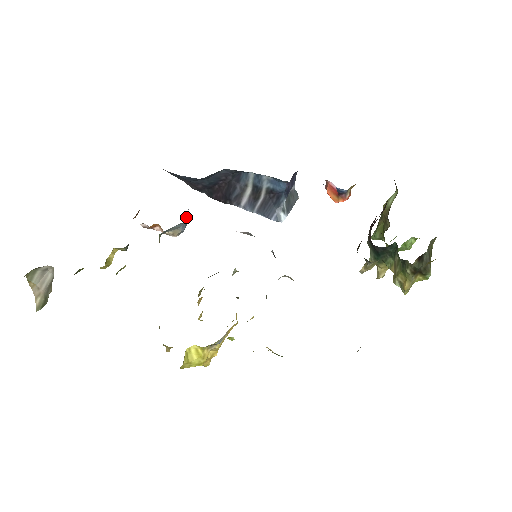
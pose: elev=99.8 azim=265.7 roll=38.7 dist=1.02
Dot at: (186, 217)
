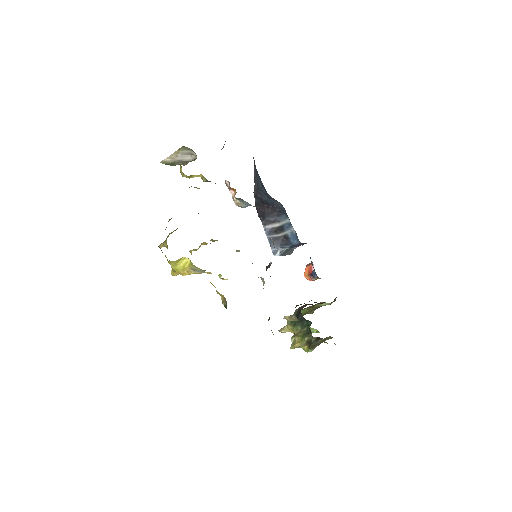
Dot at: occluded
